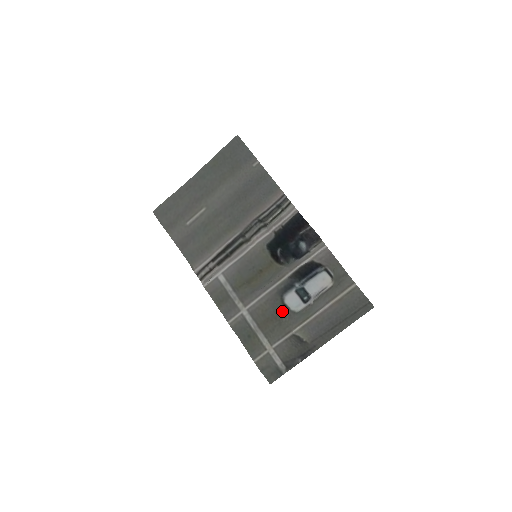
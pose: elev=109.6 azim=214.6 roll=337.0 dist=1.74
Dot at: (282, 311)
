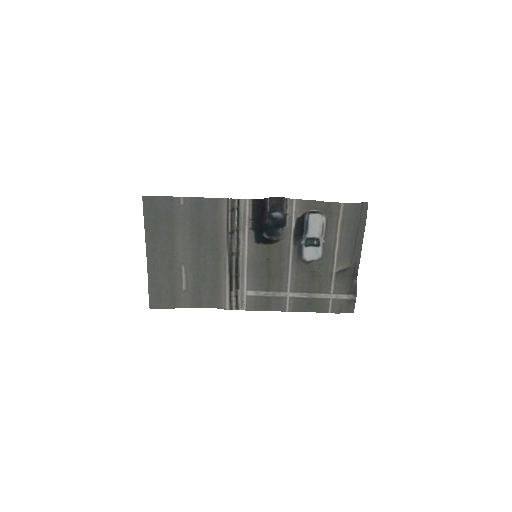
Dot at: (312, 268)
